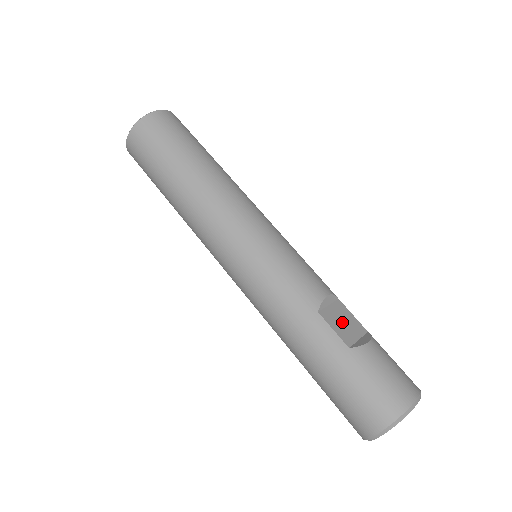
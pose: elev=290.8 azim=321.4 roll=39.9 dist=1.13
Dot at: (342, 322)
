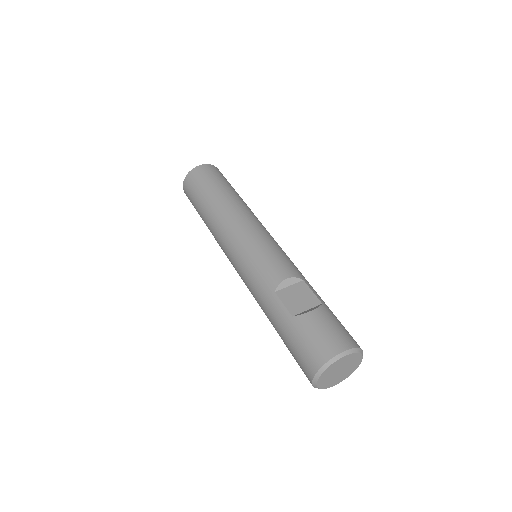
Dot at: (296, 298)
